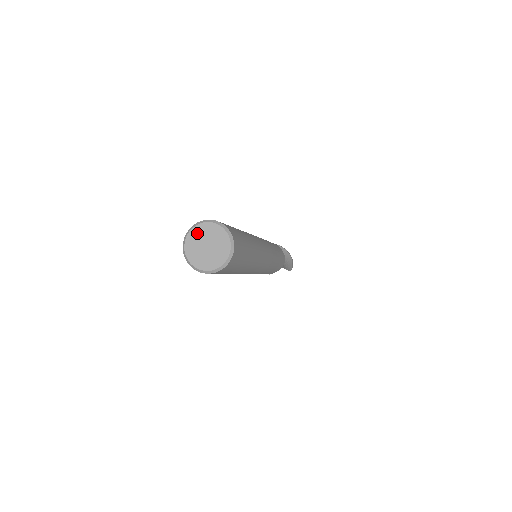
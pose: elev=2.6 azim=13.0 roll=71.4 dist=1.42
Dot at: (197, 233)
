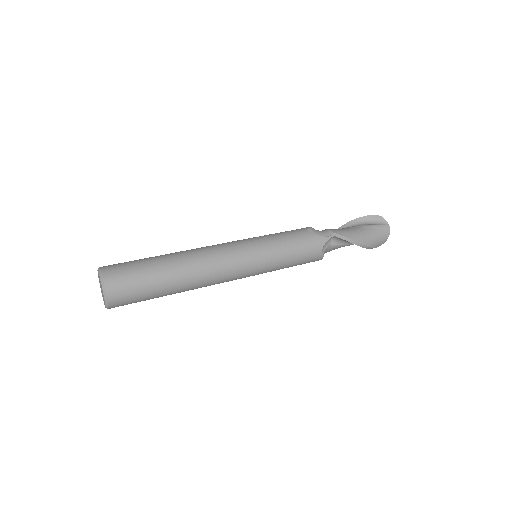
Dot at: occluded
